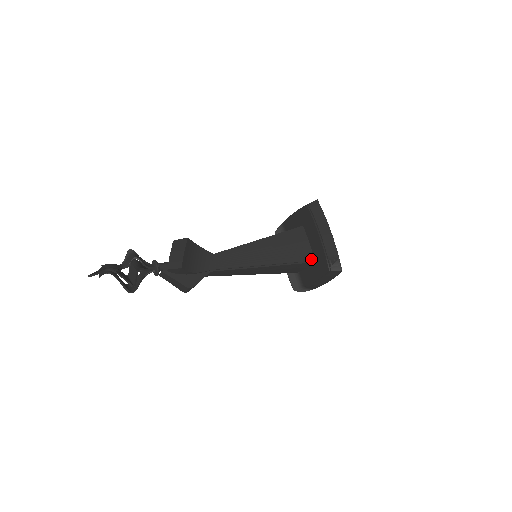
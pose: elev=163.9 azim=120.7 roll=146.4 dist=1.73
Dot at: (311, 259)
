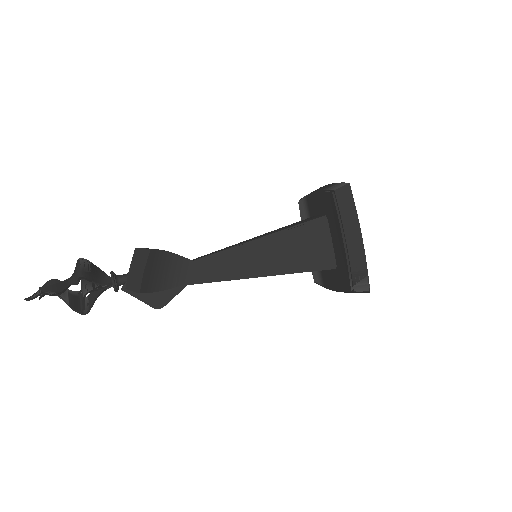
Dot at: (331, 265)
